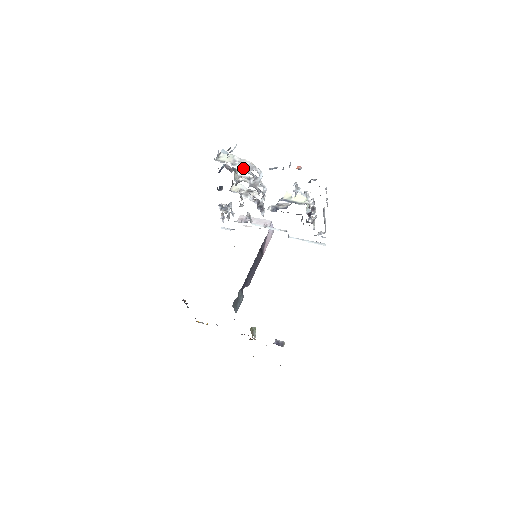
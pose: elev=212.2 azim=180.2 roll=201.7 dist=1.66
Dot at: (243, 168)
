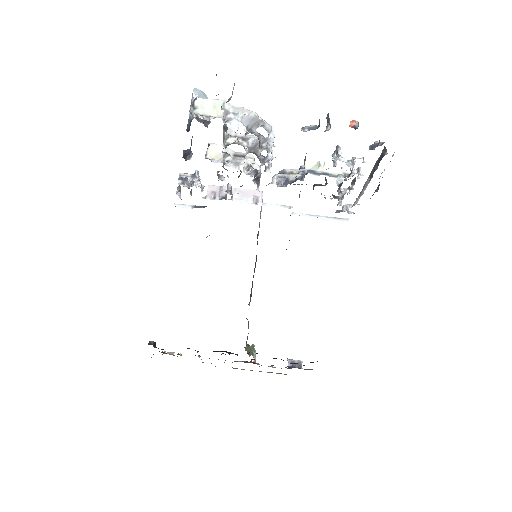
Dot at: (243, 125)
